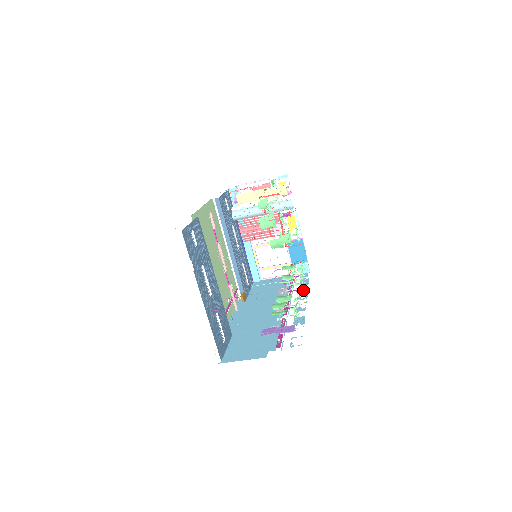
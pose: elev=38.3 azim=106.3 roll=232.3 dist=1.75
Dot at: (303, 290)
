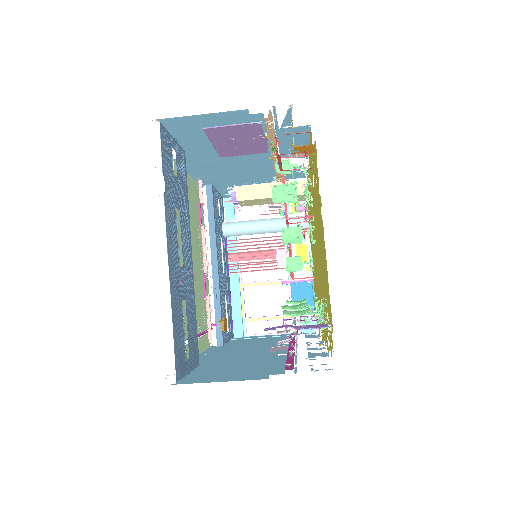
Dot at: occluded
